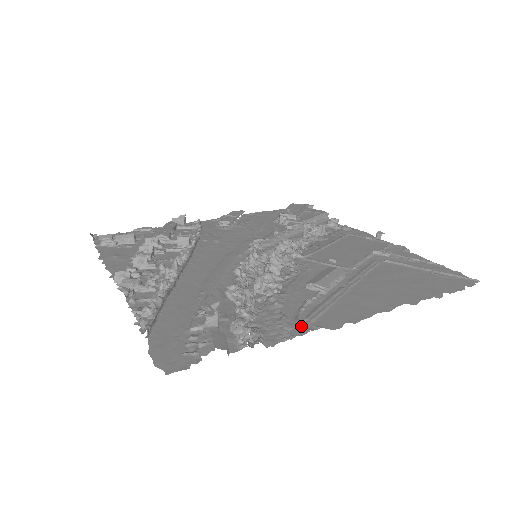
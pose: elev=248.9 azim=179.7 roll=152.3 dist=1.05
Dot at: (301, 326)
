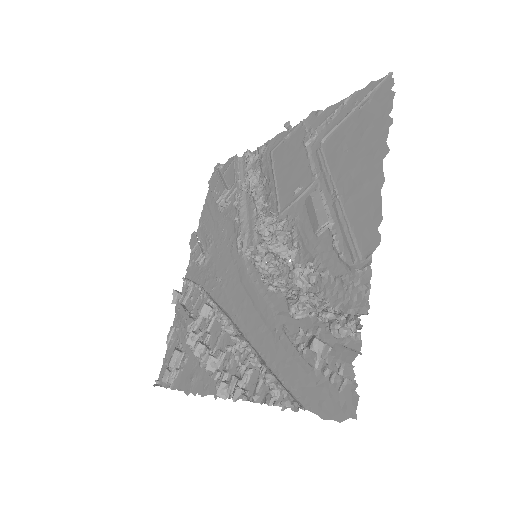
Dot at: (361, 270)
